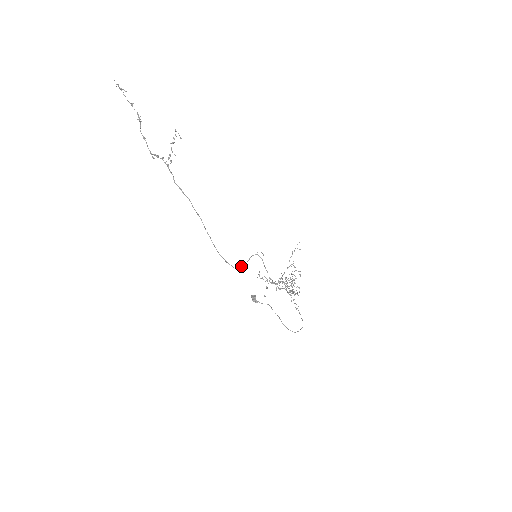
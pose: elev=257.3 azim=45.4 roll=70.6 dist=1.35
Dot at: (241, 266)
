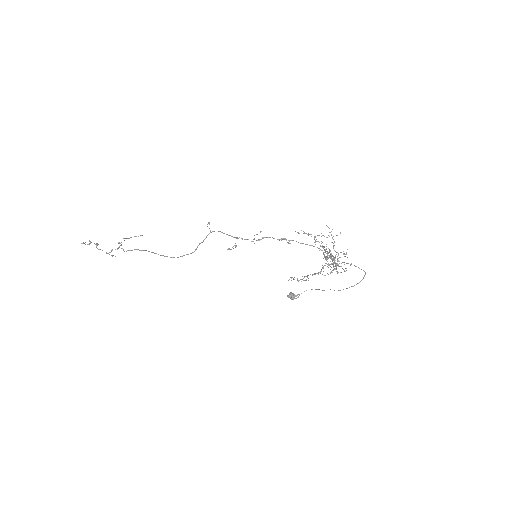
Dot at: (195, 249)
